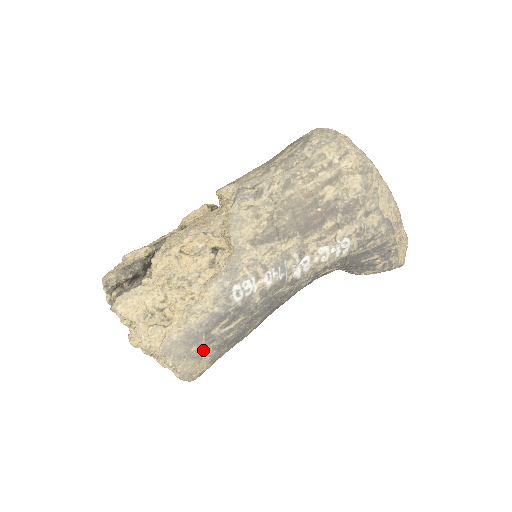
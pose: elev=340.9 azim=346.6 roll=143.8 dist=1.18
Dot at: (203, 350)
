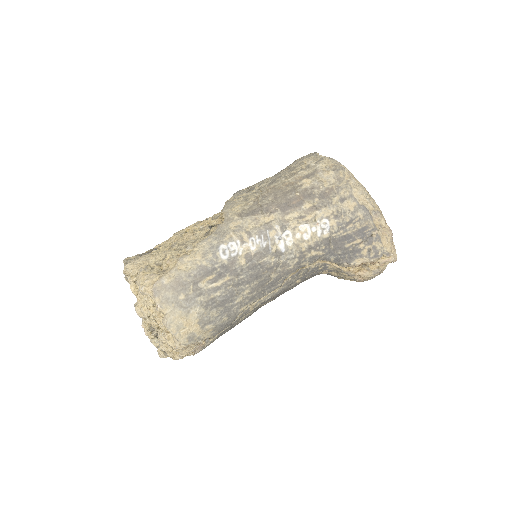
Dot at: (191, 302)
